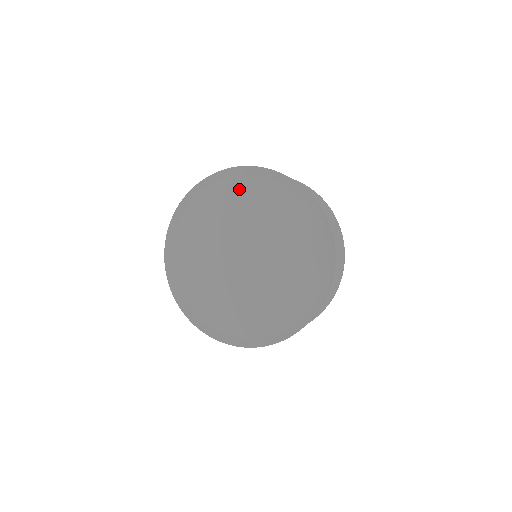
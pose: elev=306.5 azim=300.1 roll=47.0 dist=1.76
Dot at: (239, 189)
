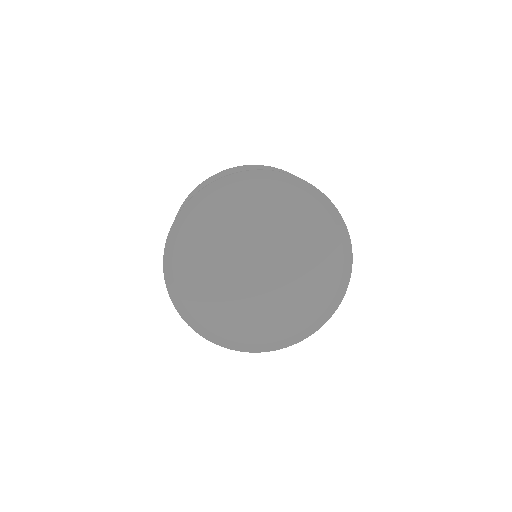
Dot at: (221, 205)
